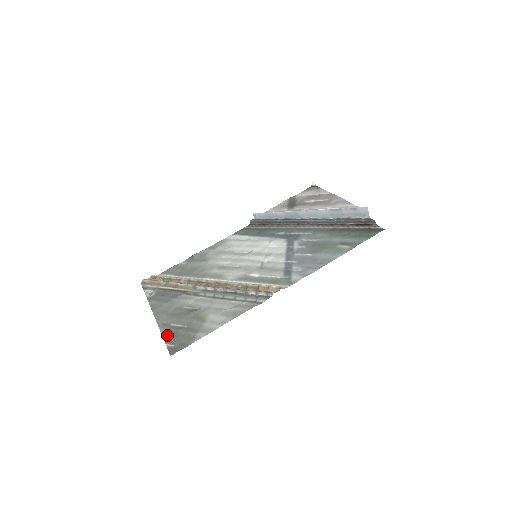
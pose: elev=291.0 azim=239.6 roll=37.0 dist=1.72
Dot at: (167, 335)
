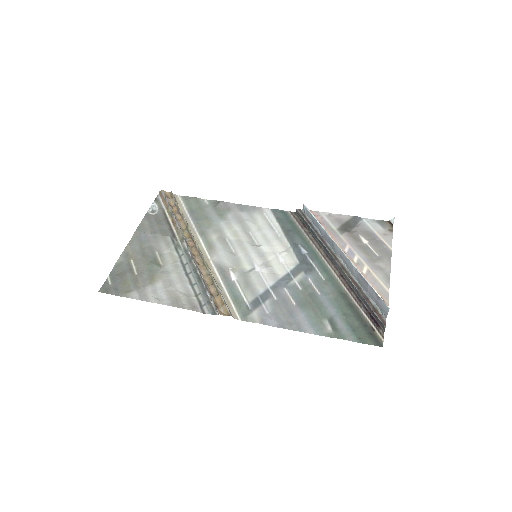
Dot at: (118, 268)
